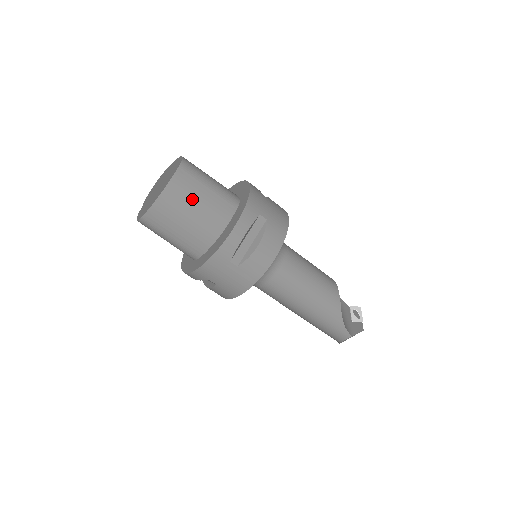
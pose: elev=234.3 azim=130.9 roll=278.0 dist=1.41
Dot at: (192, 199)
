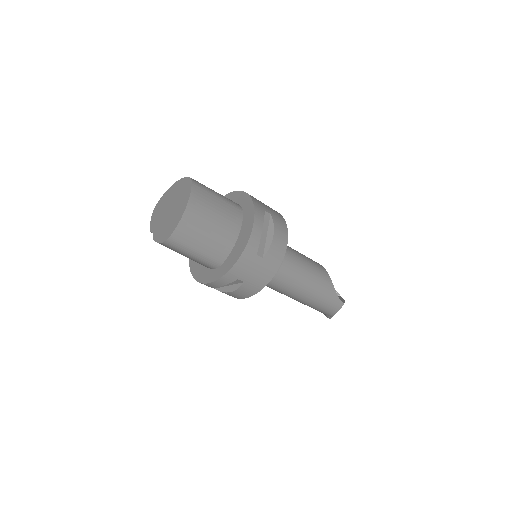
Dot at: (210, 209)
